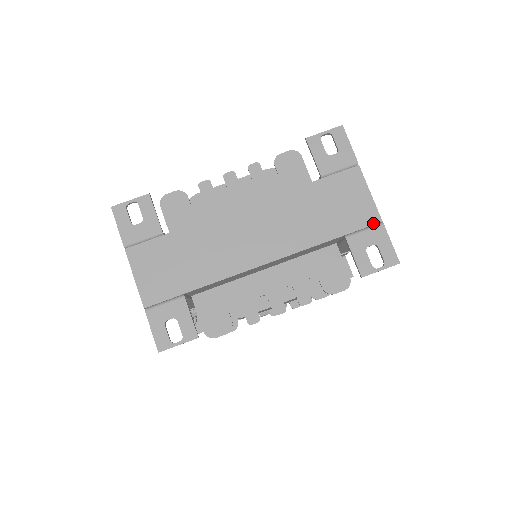
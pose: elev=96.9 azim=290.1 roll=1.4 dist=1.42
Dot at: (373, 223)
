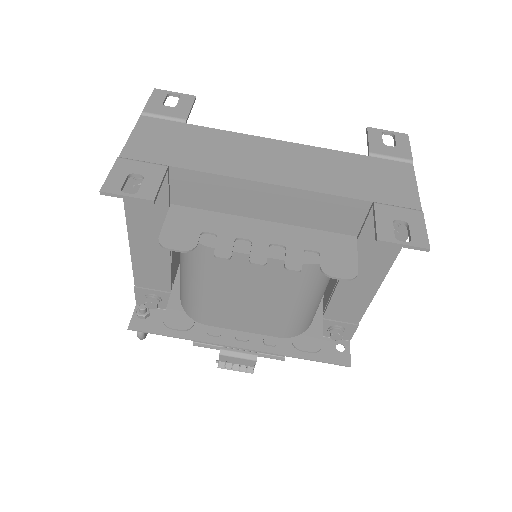
Dot at: (410, 207)
